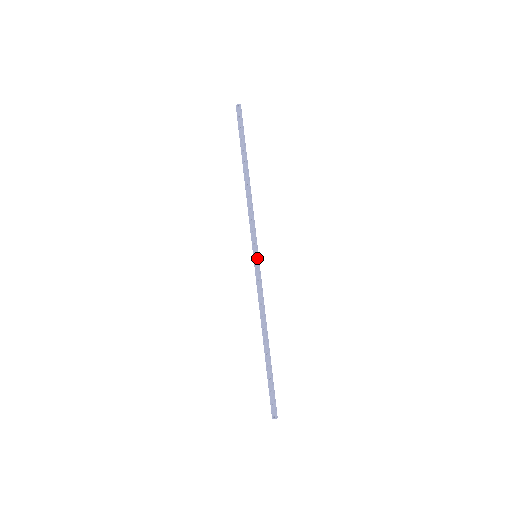
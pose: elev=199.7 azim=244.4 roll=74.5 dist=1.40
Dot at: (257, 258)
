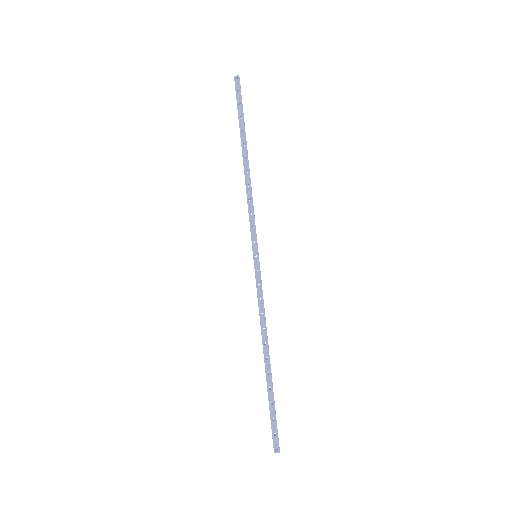
Dot at: (258, 258)
